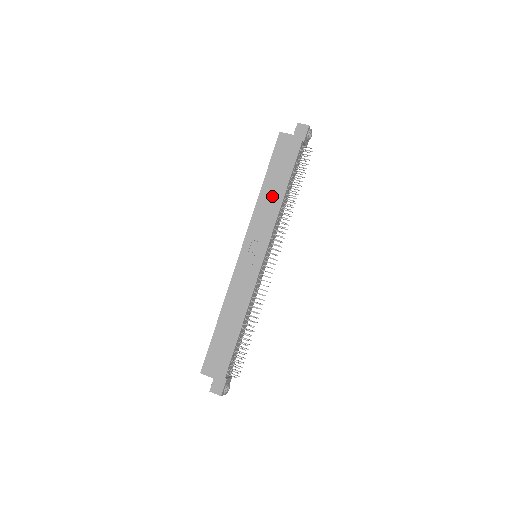
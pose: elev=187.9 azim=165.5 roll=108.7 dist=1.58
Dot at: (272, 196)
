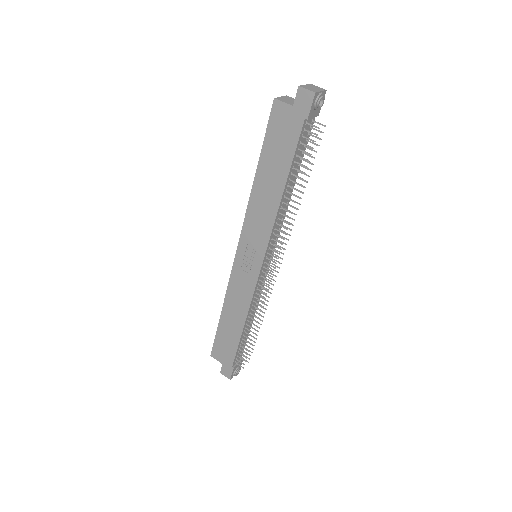
Dot at: (267, 193)
